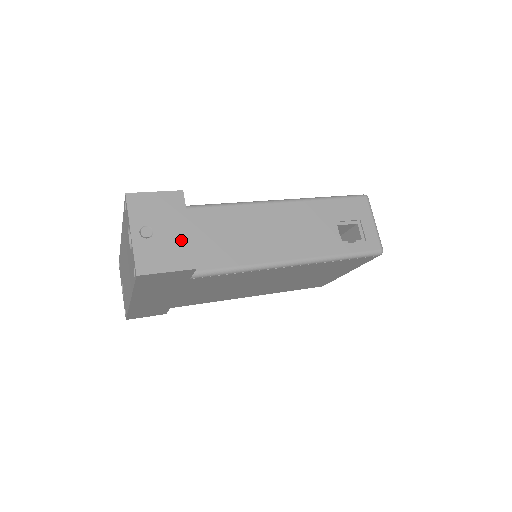
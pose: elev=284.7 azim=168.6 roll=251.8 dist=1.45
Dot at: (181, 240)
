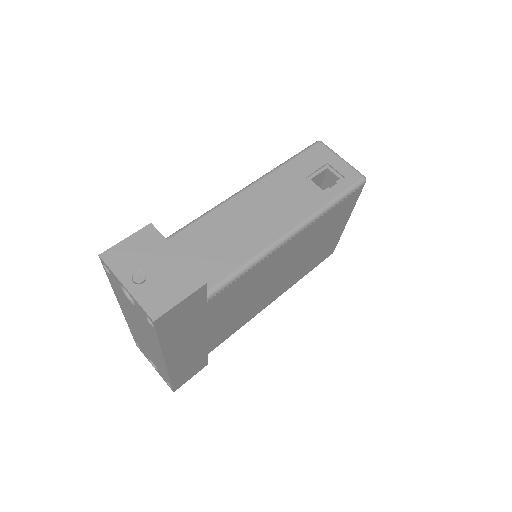
Dot at: (176, 266)
